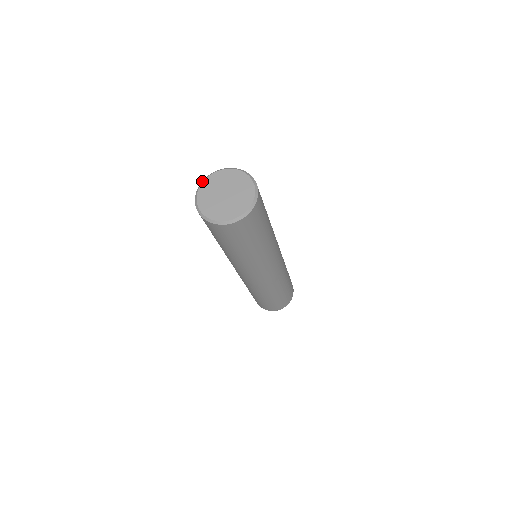
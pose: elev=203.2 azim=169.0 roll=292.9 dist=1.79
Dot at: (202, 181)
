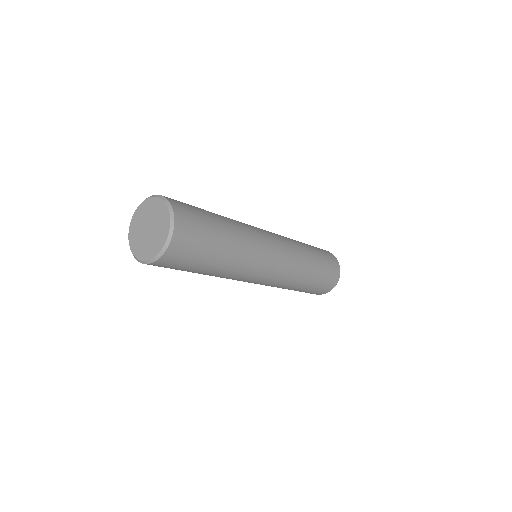
Dot at: occluded
